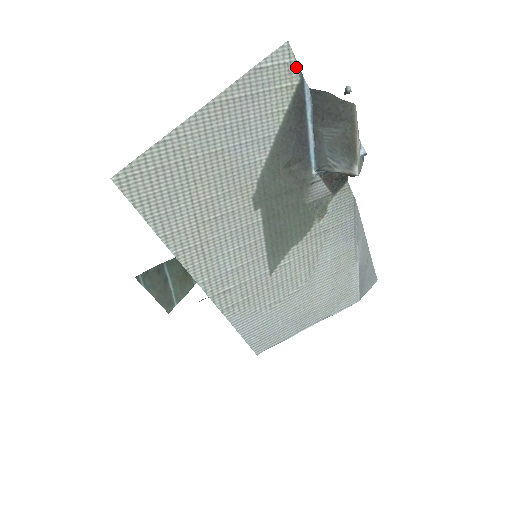
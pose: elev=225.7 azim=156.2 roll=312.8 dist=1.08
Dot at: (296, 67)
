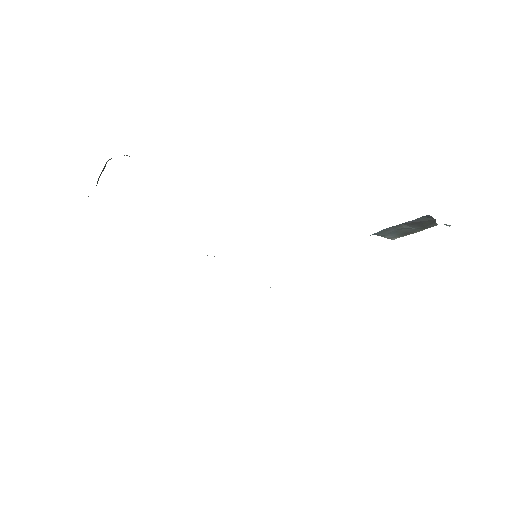
Dot at: occluded
